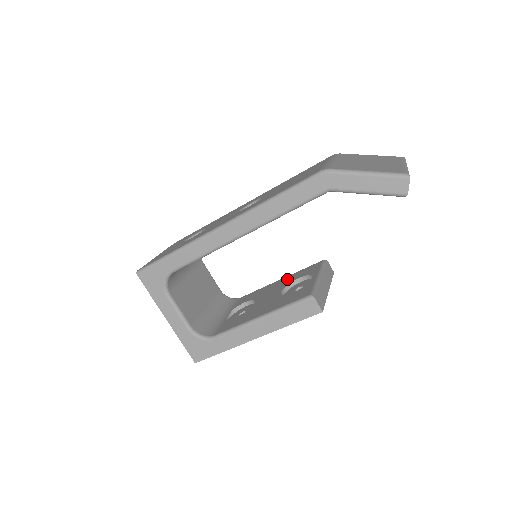
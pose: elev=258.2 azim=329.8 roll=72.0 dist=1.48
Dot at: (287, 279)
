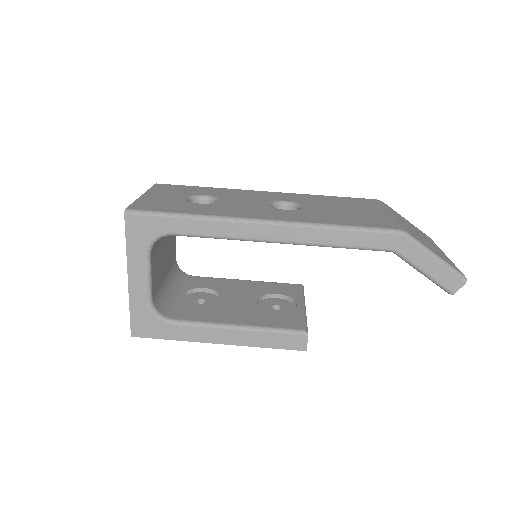
Dot at: (259, 286)
